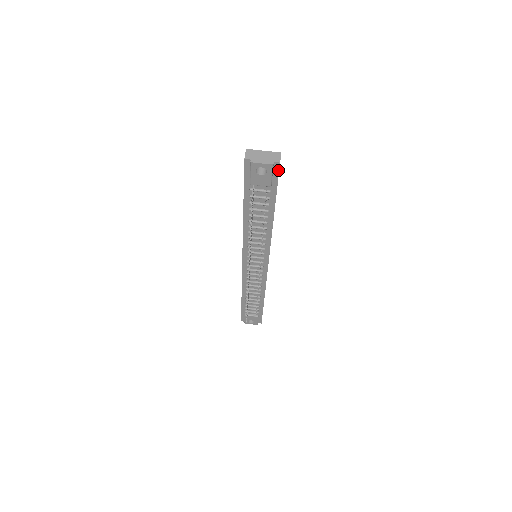
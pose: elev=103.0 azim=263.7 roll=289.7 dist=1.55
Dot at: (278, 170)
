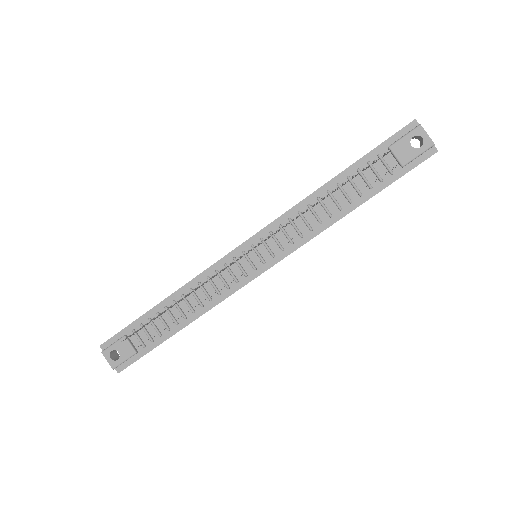
Dot at: (427, 157)
